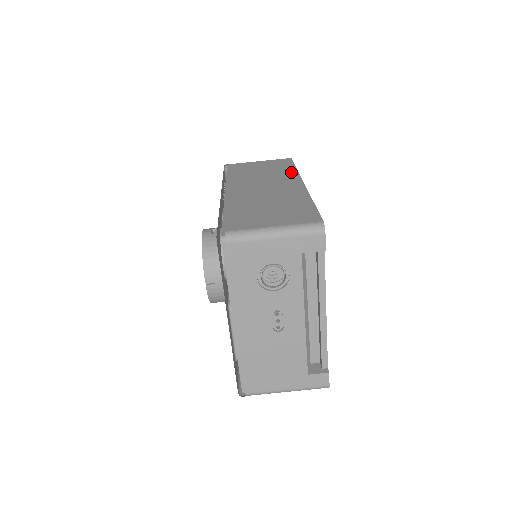
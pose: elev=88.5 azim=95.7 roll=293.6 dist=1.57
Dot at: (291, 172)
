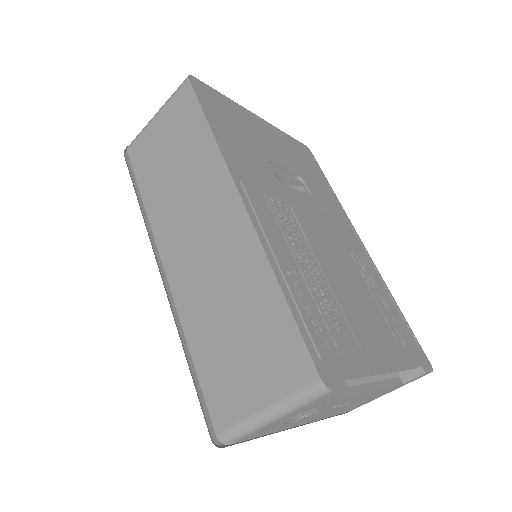
Dot at: (210, 156)
